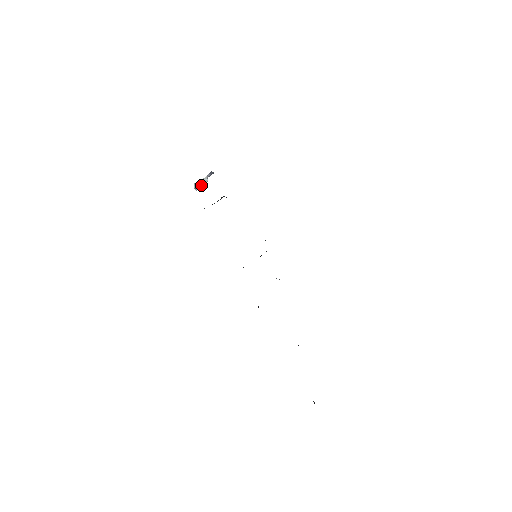
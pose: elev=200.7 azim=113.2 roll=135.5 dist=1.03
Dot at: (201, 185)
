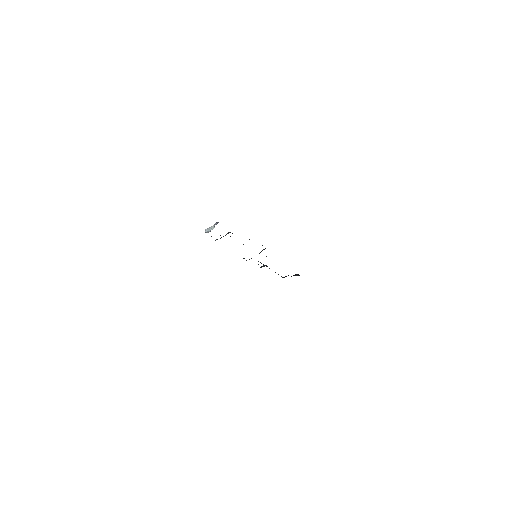
Dot at: (210, 230)
